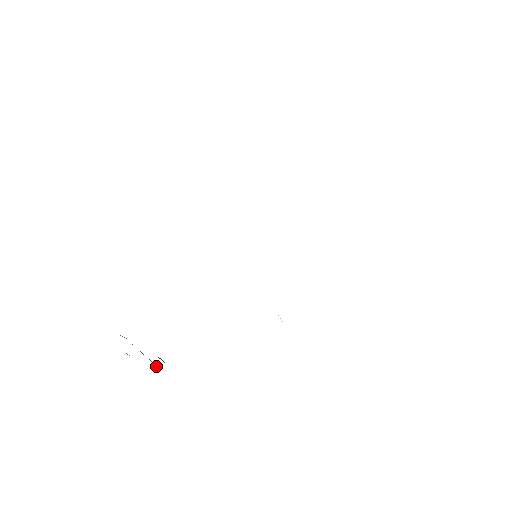
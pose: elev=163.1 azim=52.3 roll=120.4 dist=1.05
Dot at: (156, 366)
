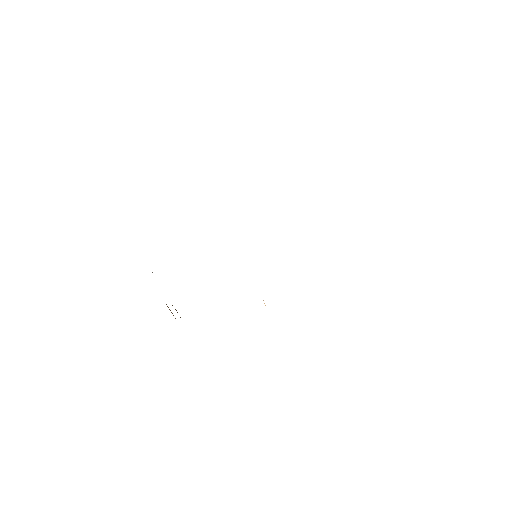
Dot at: occluded
